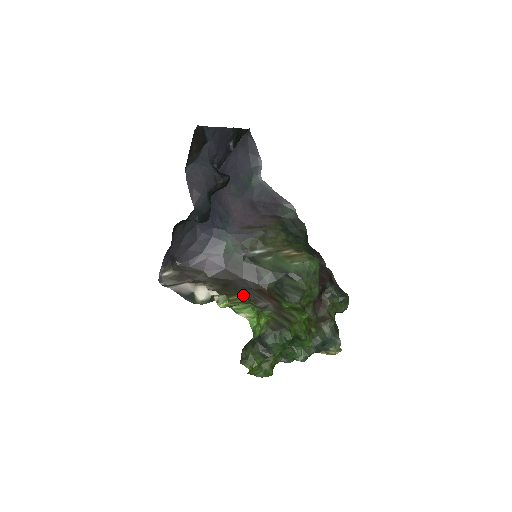
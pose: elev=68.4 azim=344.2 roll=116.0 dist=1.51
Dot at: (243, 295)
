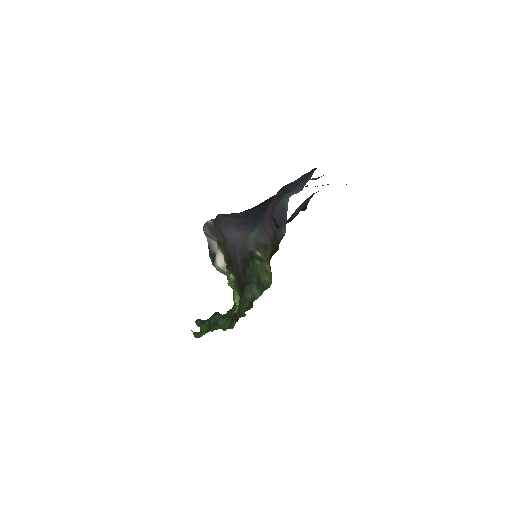
Dot at: occluded
